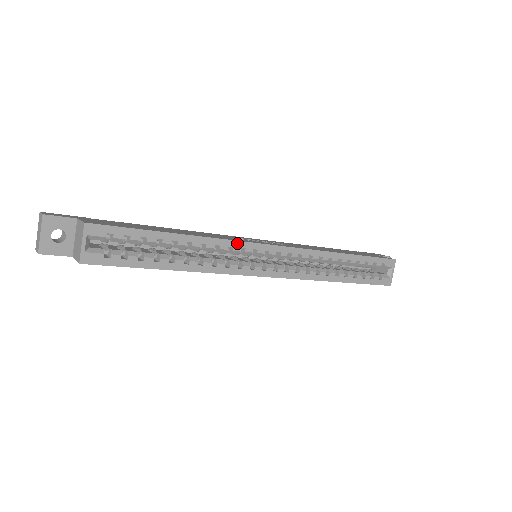
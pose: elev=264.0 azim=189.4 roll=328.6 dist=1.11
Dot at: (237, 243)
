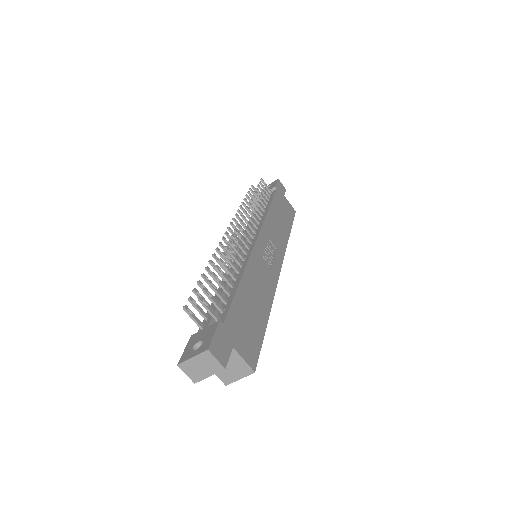
Dot at: (275, 288)
